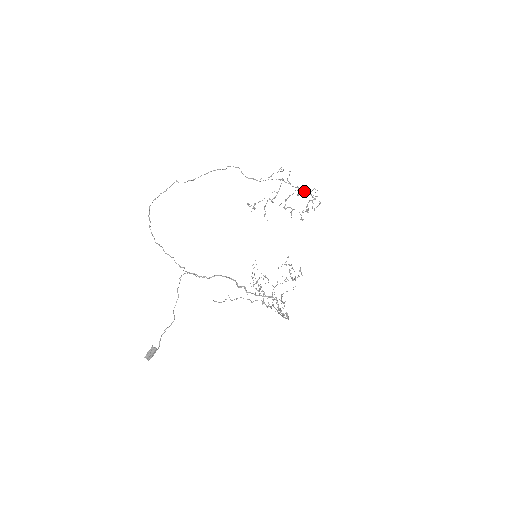
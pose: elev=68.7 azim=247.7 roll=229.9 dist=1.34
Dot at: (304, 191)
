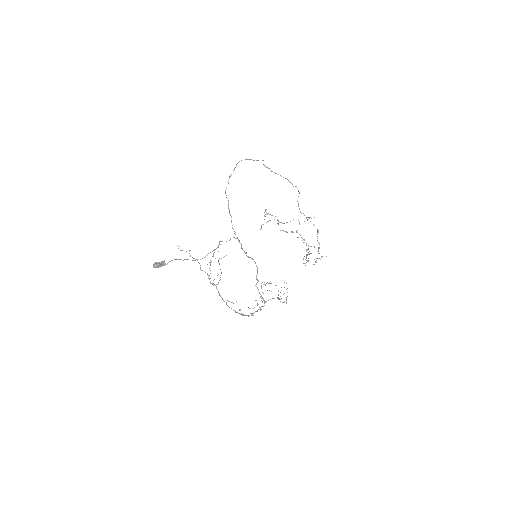
Dot at: occluded
